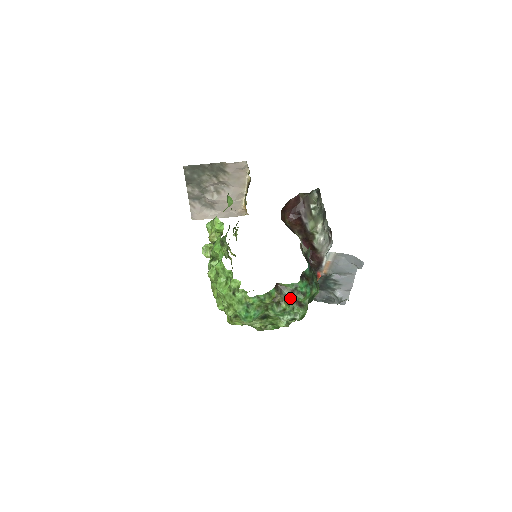
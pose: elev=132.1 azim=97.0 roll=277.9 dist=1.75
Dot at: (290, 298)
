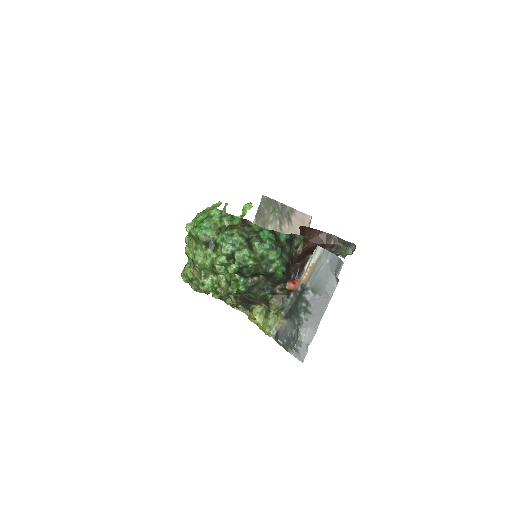
Dot at: (247, 236)
